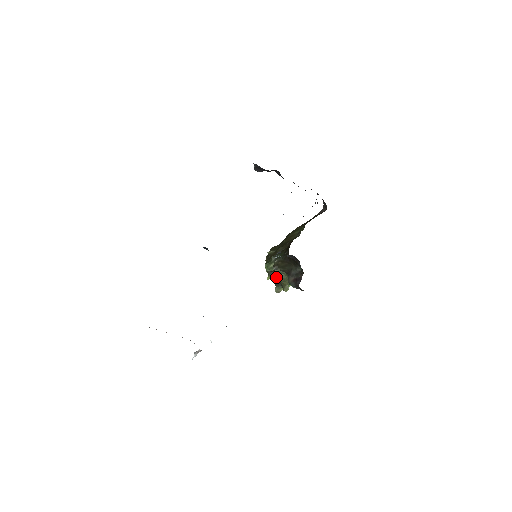
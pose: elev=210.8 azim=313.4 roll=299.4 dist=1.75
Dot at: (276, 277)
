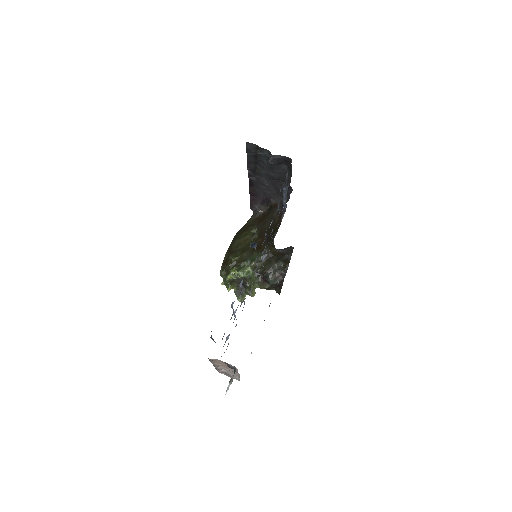
Dot at: (237, 286)
